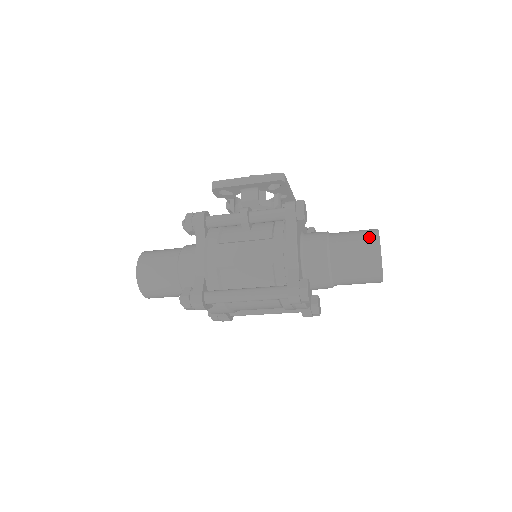
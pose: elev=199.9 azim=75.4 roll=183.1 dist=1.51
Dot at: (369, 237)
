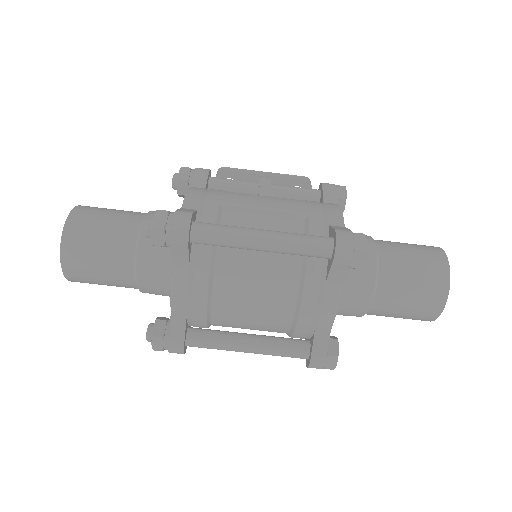
Dot at: (424, 245)
